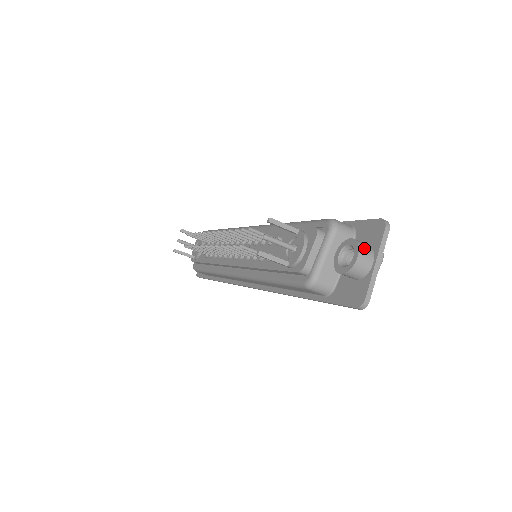
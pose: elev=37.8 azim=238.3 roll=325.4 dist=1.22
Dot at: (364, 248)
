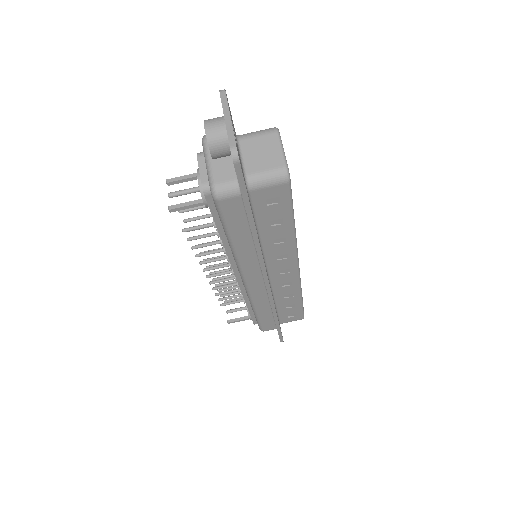
Dot at: (211, 119)
